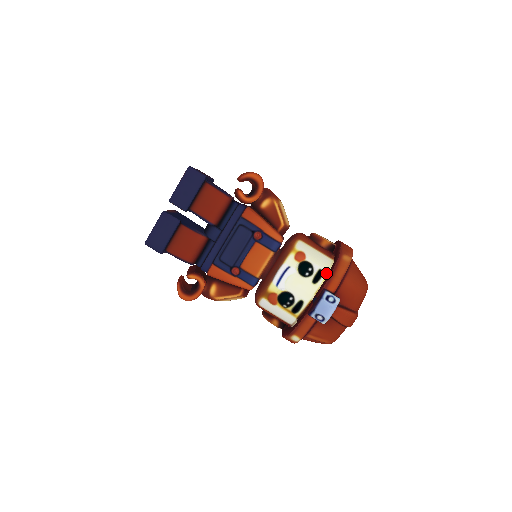
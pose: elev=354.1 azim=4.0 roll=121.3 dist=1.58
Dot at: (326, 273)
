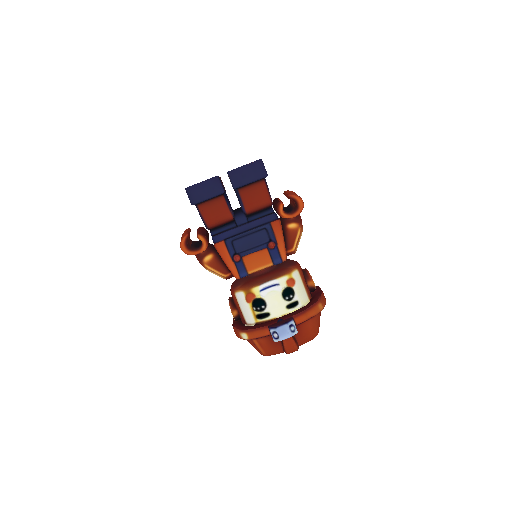
Dot at: (300, 306)
